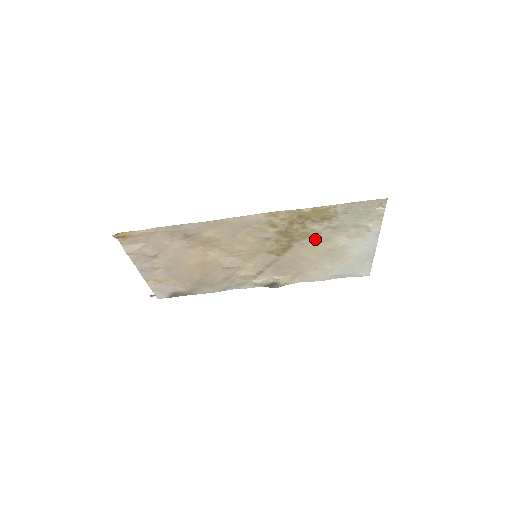
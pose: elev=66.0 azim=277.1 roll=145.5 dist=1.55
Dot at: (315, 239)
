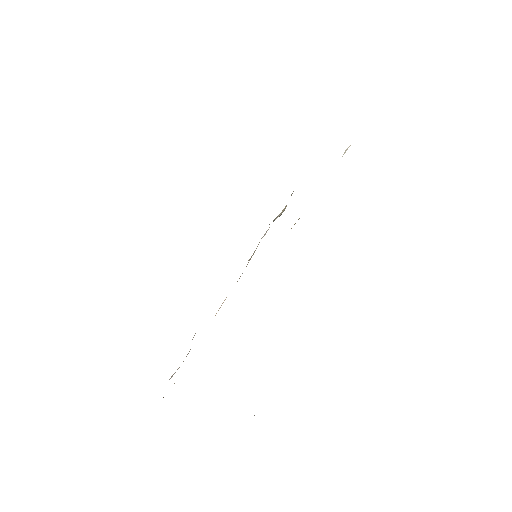
Dot at: occluded
